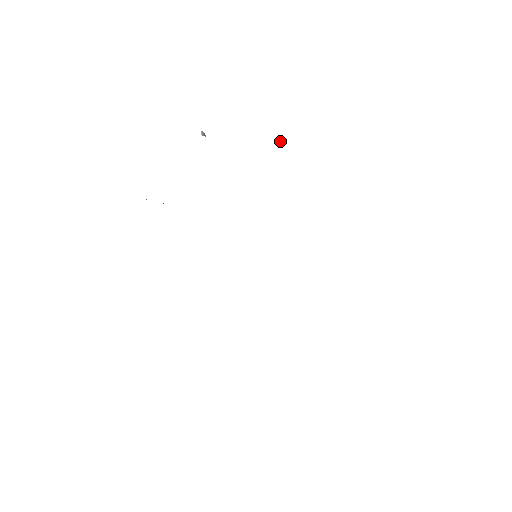
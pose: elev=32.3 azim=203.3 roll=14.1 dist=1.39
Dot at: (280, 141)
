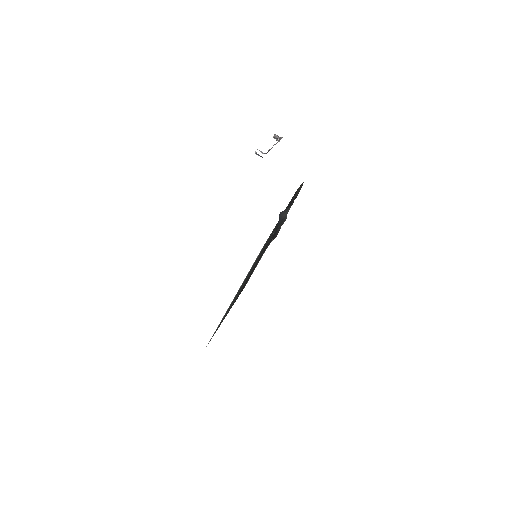
Dot at: (280, 137)
